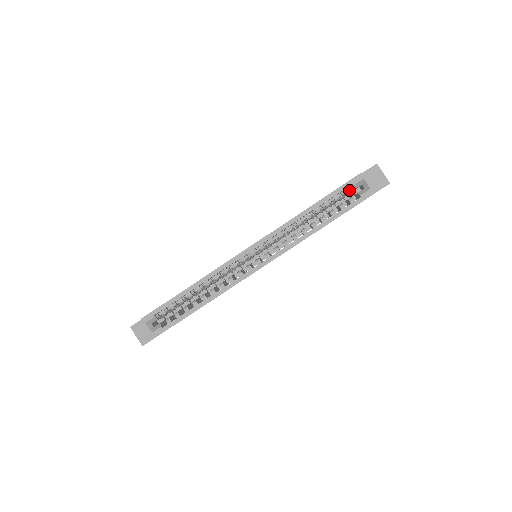
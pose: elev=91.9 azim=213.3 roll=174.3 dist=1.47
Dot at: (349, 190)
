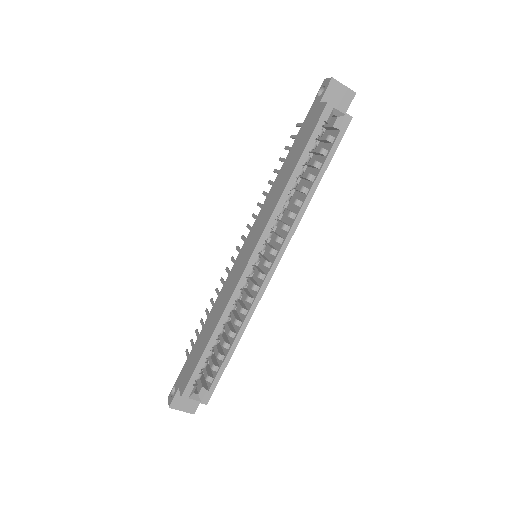
Dot at: (322, 129)
